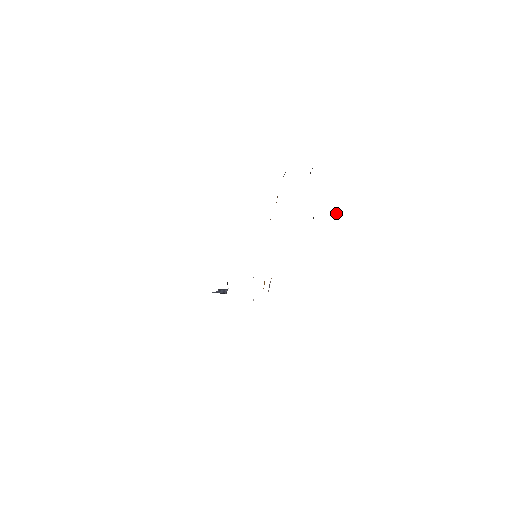
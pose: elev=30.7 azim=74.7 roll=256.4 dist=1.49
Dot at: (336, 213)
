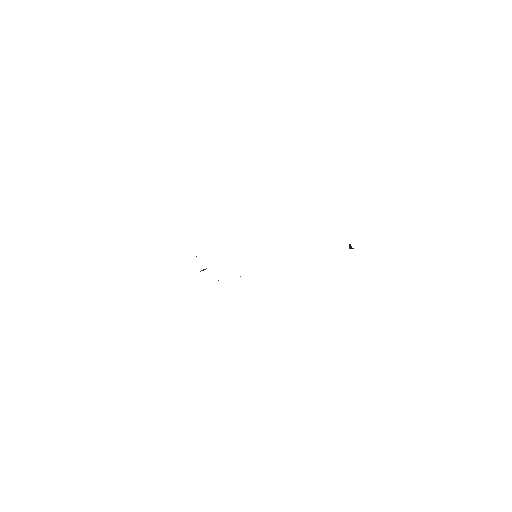
Dot at: occluded
